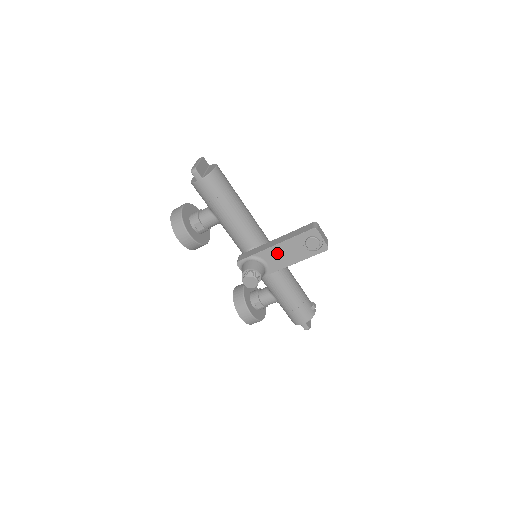
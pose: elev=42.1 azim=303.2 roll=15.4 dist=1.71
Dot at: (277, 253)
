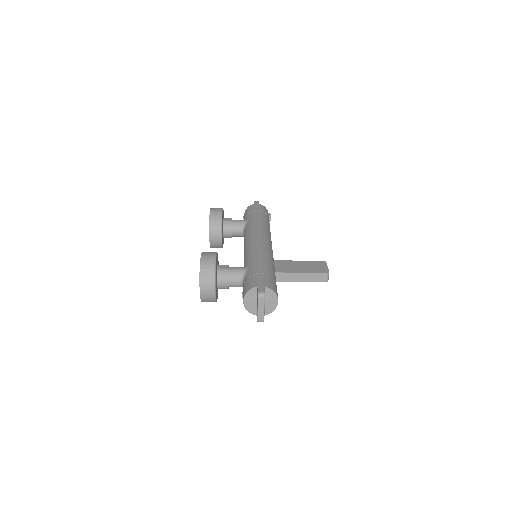
Dot at: occluded
